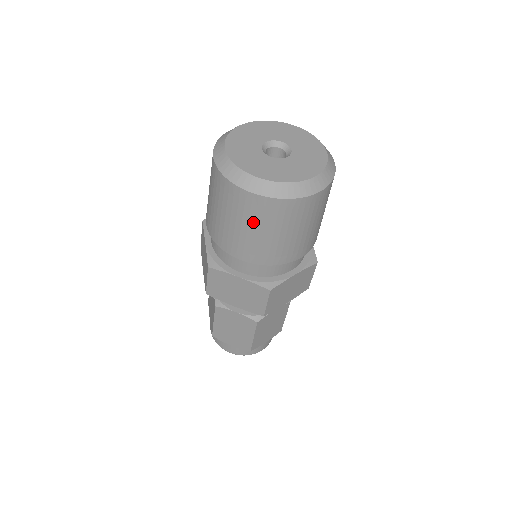
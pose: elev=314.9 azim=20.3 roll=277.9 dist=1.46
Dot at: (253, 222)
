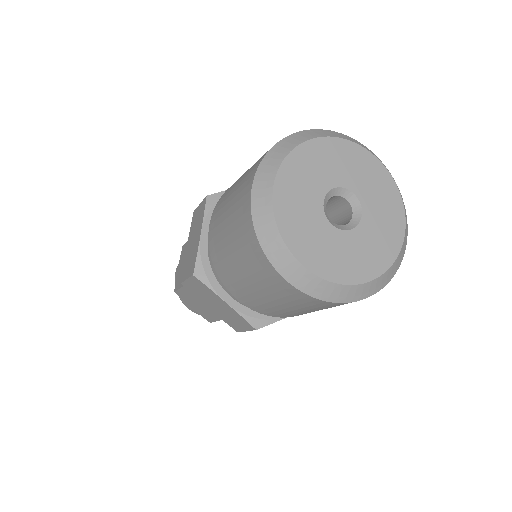
Dot at: (269, 292)
